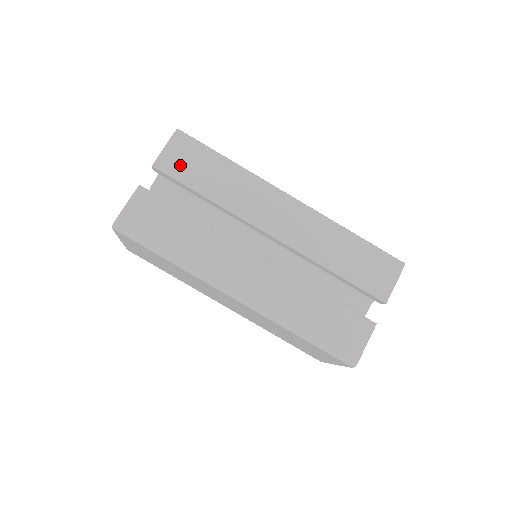
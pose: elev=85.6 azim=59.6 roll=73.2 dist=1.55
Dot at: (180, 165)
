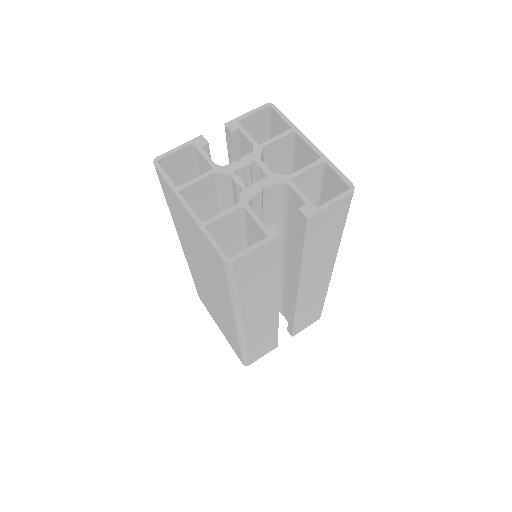
Dot at: (321, 225)
